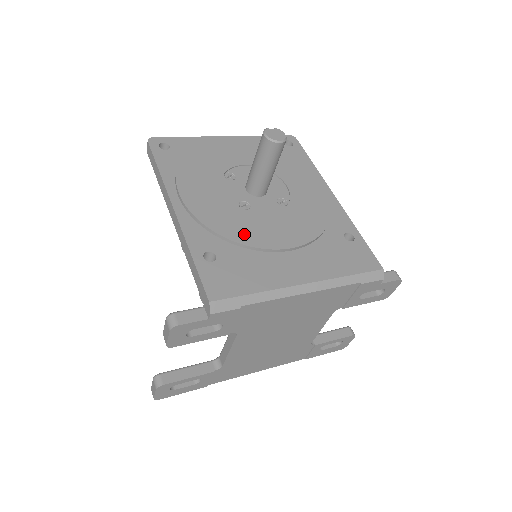
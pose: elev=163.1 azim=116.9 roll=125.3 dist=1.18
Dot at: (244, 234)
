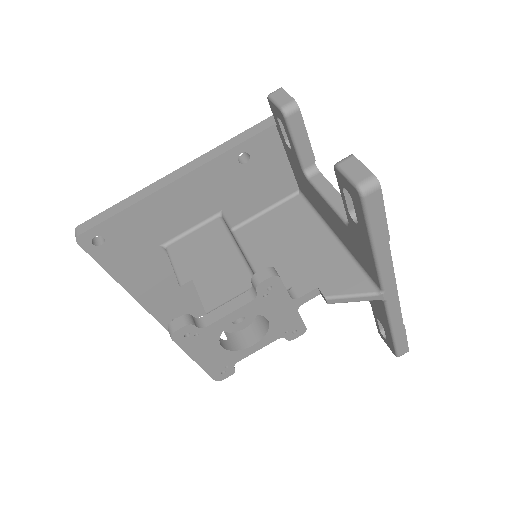
Dot at: occluded
